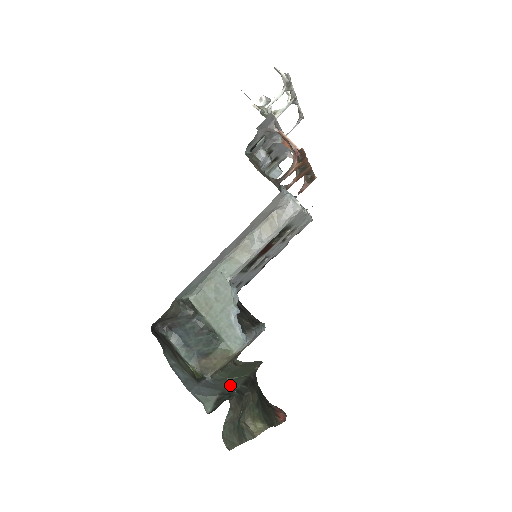
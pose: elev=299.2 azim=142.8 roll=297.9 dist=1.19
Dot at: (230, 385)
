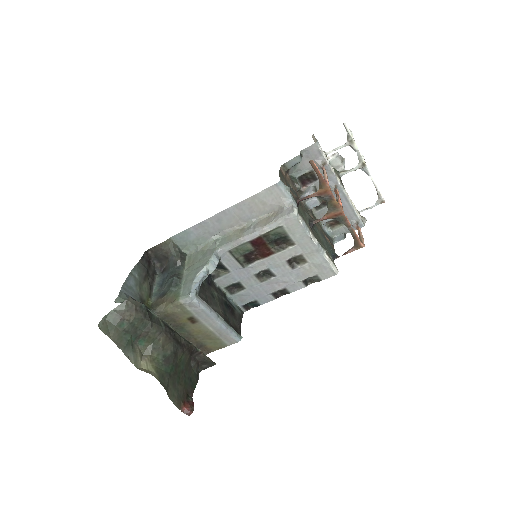
Dot at: occluded
